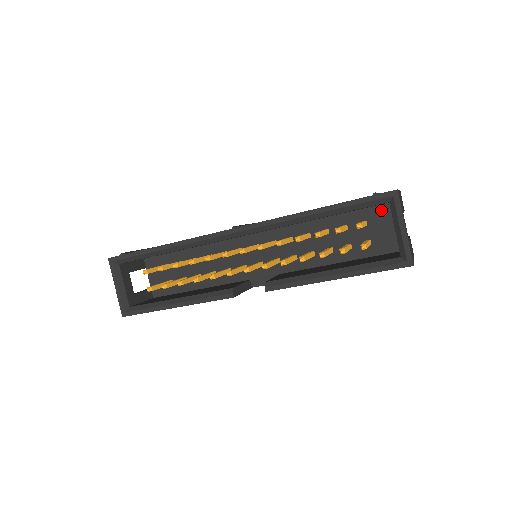
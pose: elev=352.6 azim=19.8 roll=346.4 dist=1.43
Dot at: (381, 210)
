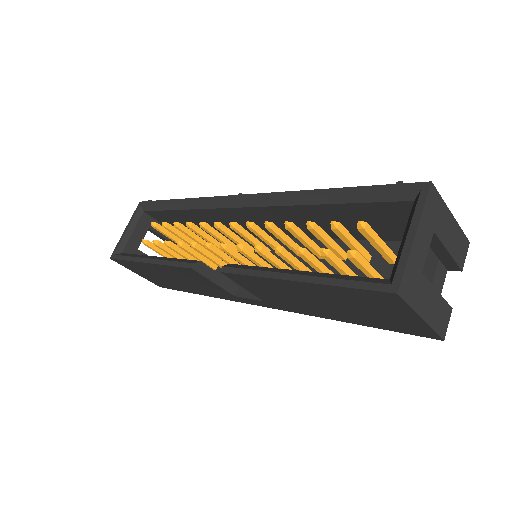
Dot at: occluded
